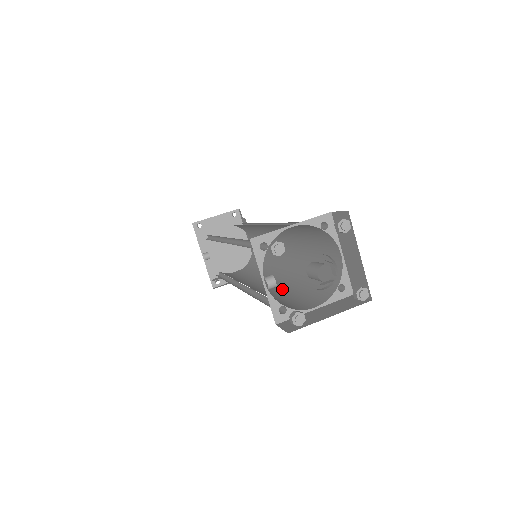
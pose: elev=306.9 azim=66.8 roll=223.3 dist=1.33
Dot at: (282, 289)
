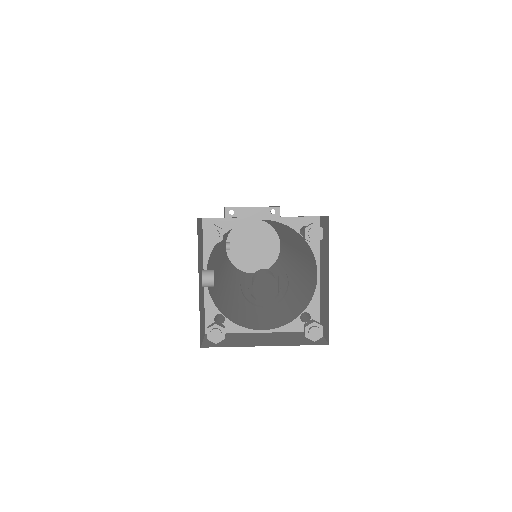
Dot at: (263, 301)
